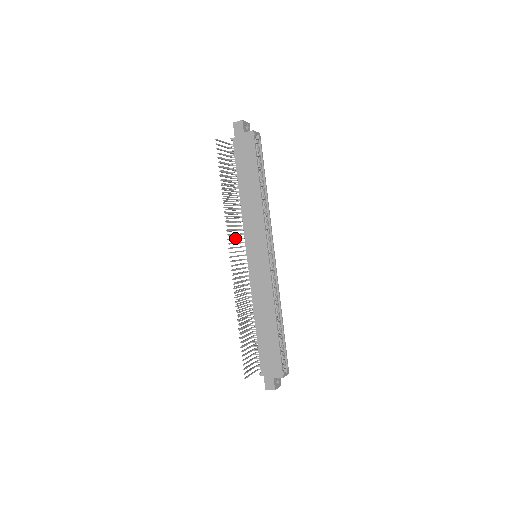
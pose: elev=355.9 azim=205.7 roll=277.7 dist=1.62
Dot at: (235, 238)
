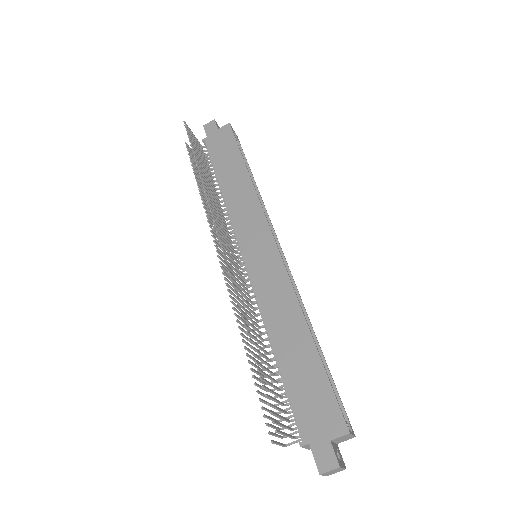
Dot at: (222, 227)
